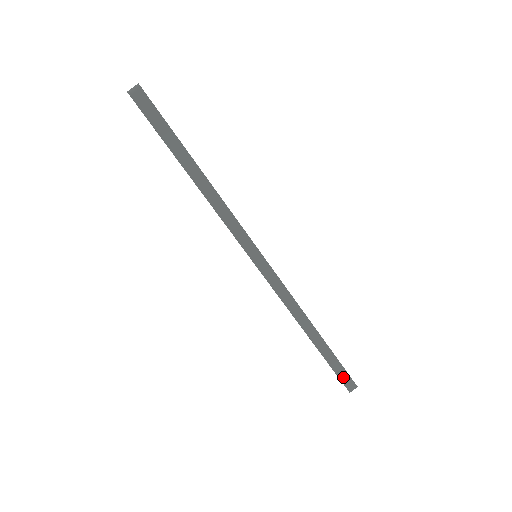
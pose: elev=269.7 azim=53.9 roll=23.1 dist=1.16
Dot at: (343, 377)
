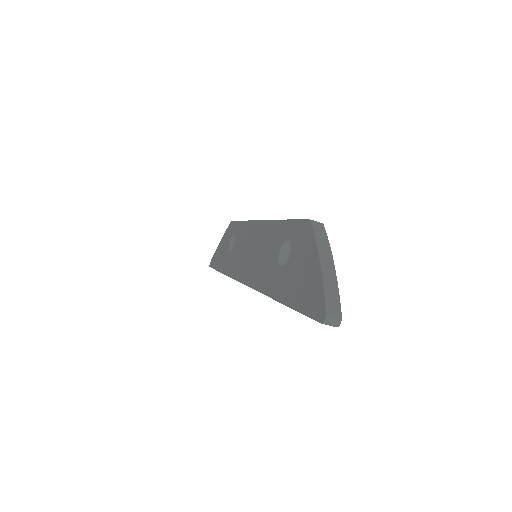
Dot at: occluded
